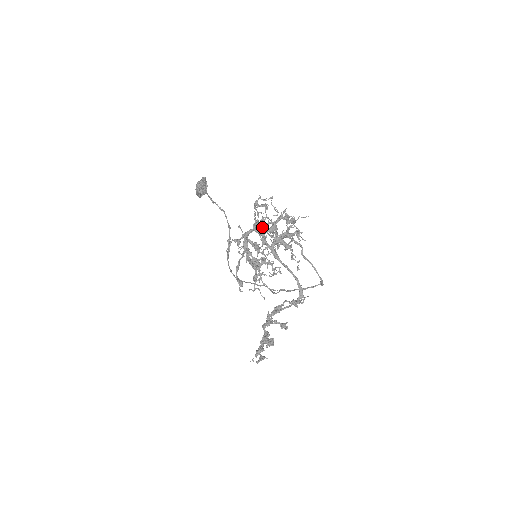
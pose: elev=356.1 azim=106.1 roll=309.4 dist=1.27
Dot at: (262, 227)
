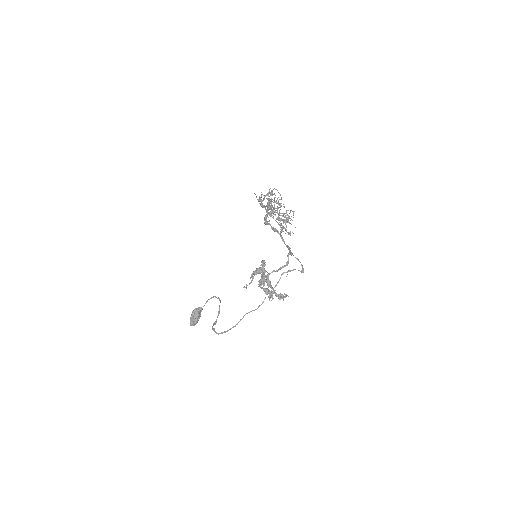
Dot at: occluded
